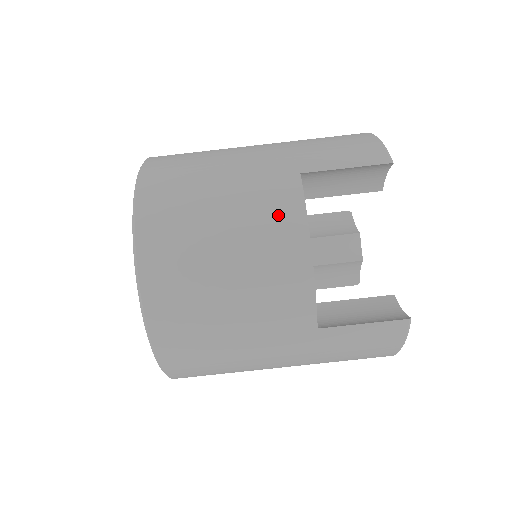
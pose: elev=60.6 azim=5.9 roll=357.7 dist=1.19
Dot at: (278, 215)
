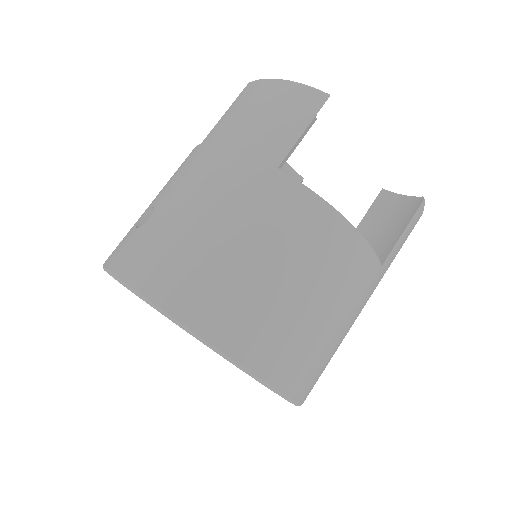
Dot at: (302, 218)
